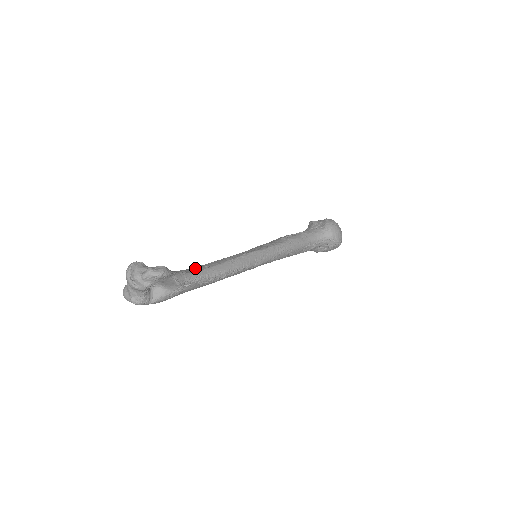
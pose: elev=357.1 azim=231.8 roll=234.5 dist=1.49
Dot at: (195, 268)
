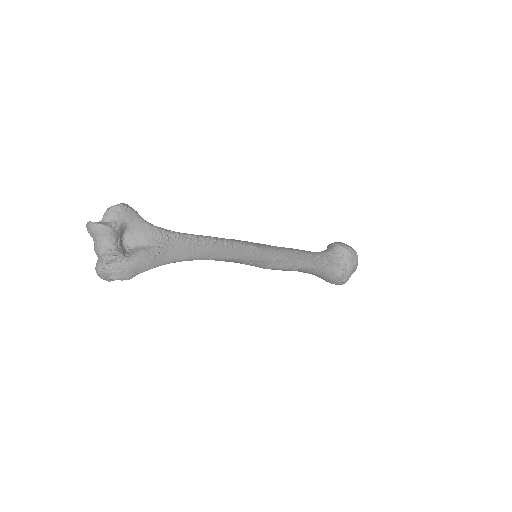
Dot at: occluded
